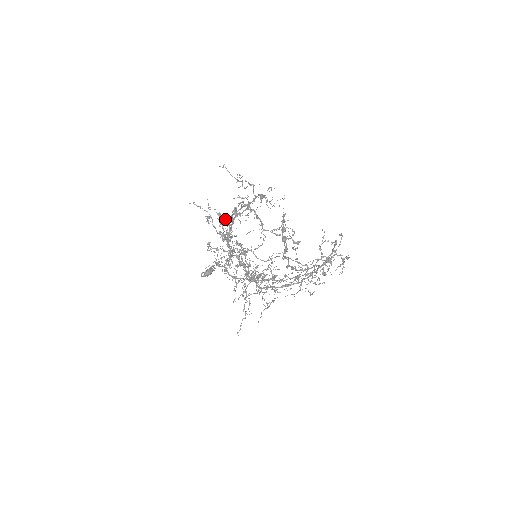
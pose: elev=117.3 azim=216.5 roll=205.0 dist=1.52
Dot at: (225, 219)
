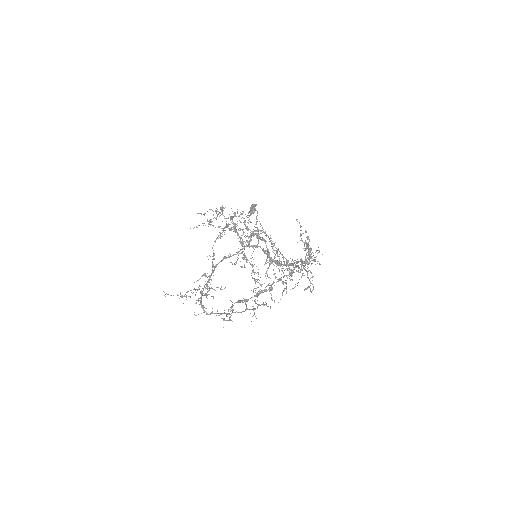
Dot at: (216, 238)
